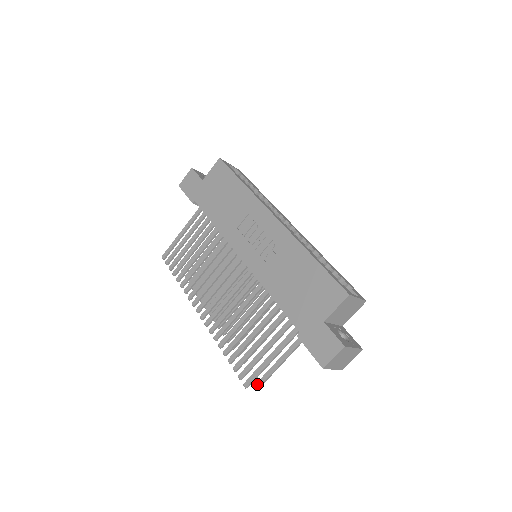
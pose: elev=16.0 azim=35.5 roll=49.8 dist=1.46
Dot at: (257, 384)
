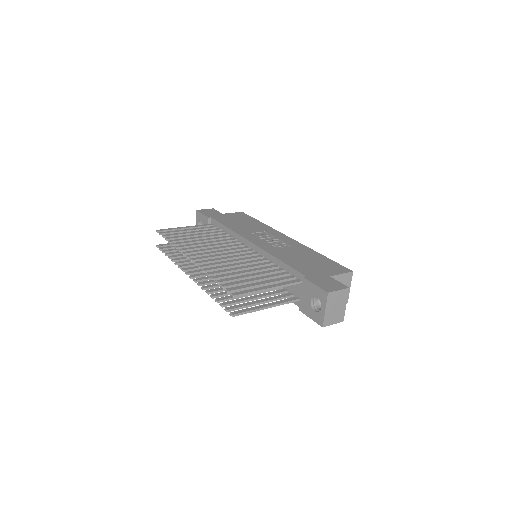
Dot at: (232, 312)
